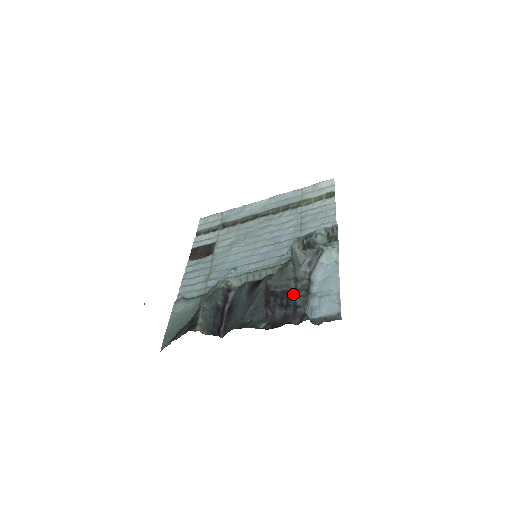
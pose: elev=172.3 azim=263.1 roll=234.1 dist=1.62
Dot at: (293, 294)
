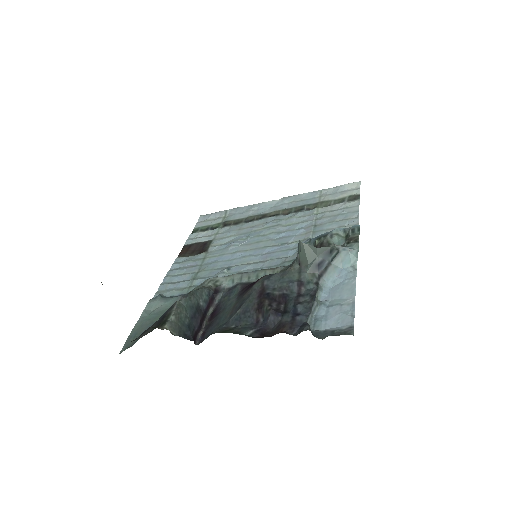
Dot at: (294, 299)
